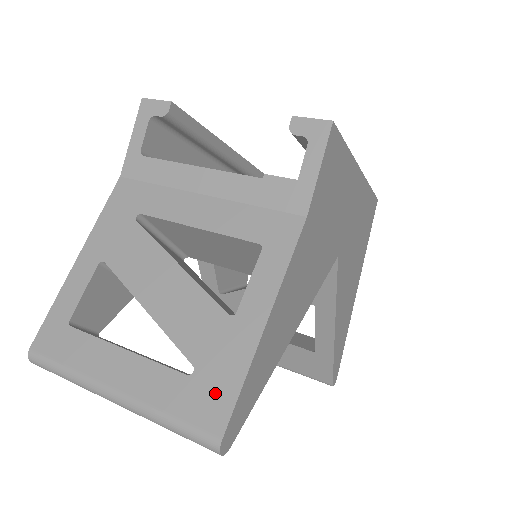
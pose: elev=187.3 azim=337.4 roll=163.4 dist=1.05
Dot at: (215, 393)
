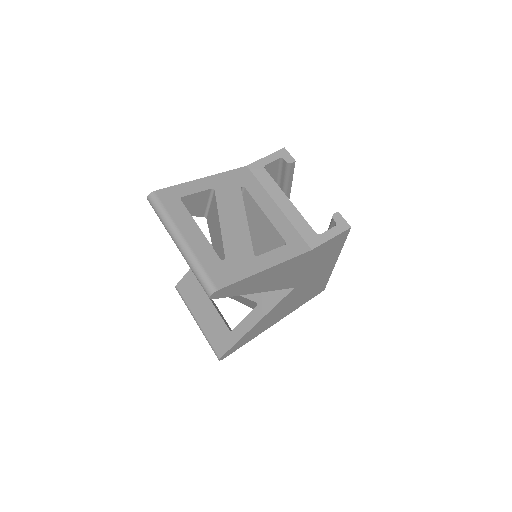
Dot at: (227, 274)
